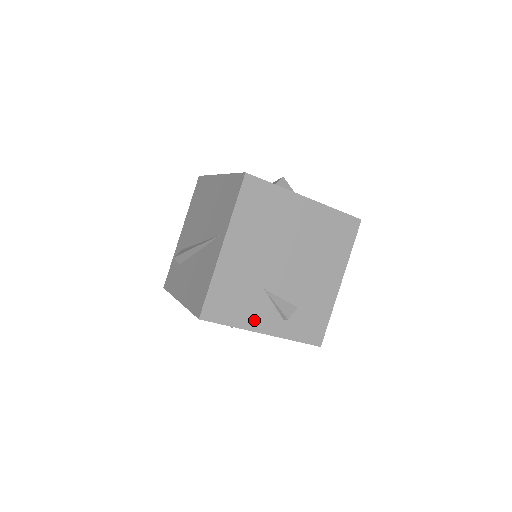
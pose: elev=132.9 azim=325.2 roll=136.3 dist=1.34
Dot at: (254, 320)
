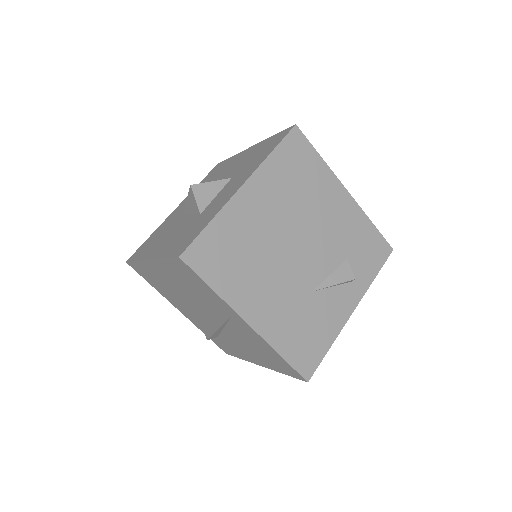
Dot at: (336, 317)
